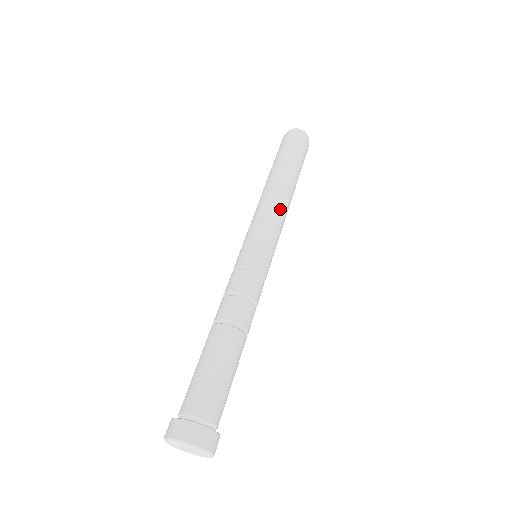
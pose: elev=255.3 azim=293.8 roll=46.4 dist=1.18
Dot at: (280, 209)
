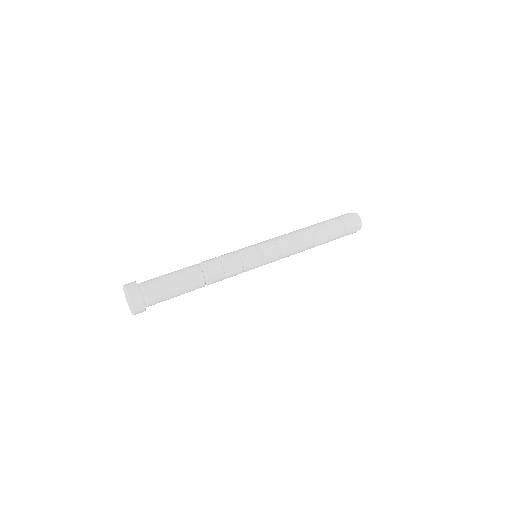
Dot at: (293, 241)
